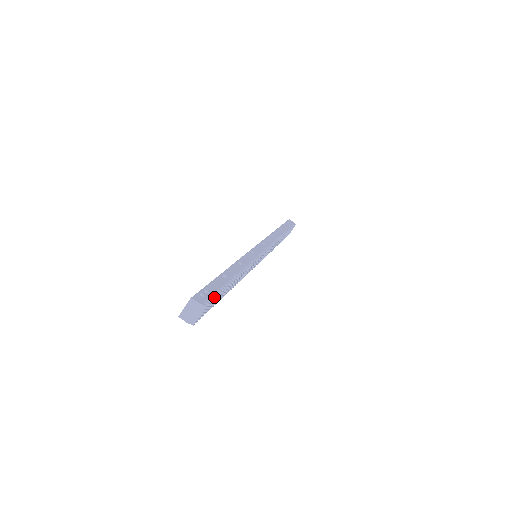
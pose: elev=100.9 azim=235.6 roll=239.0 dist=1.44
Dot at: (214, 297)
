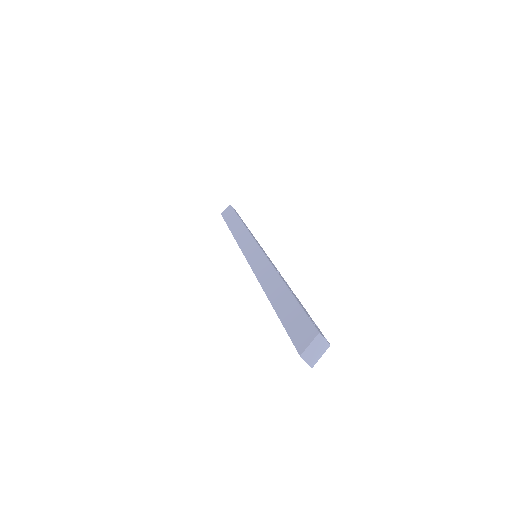
Dot at: occluded
